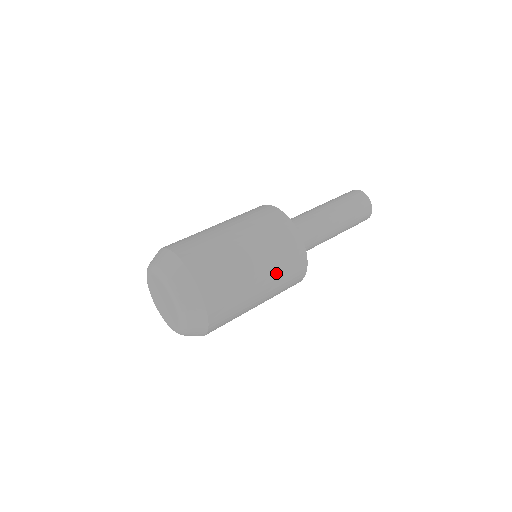
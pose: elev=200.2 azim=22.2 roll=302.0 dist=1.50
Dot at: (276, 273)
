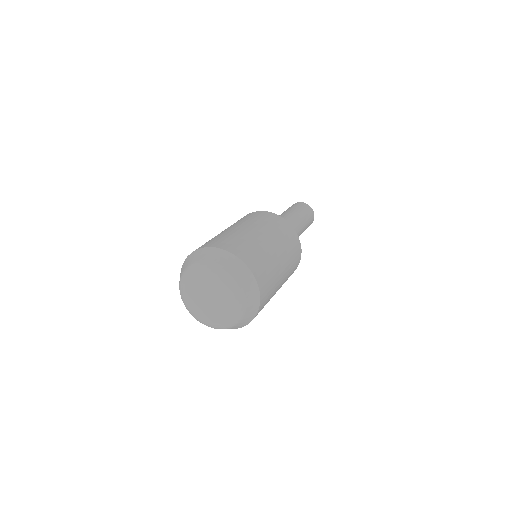
Dot at: (288, 273)
